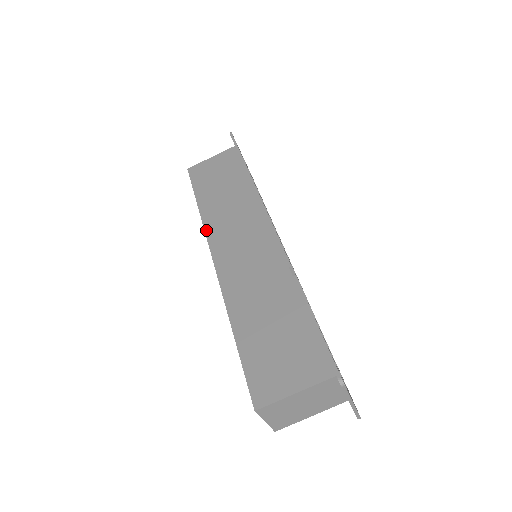
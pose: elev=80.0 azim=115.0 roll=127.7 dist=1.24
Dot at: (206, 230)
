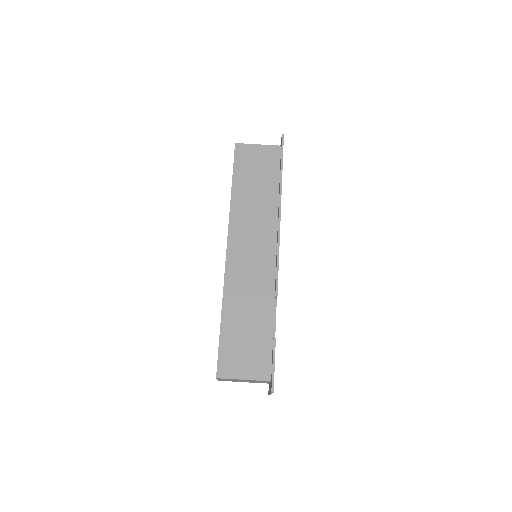
Dot at: (230, 220)
